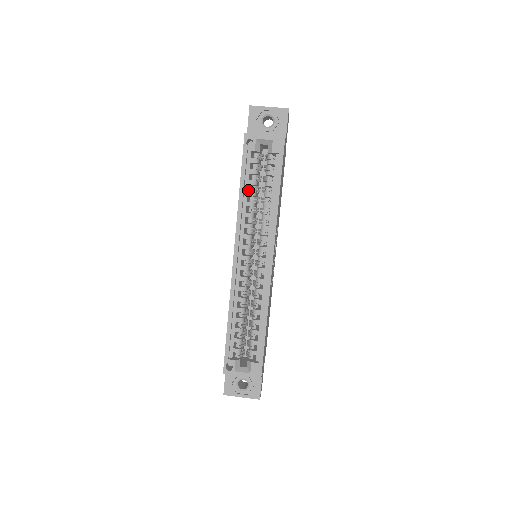
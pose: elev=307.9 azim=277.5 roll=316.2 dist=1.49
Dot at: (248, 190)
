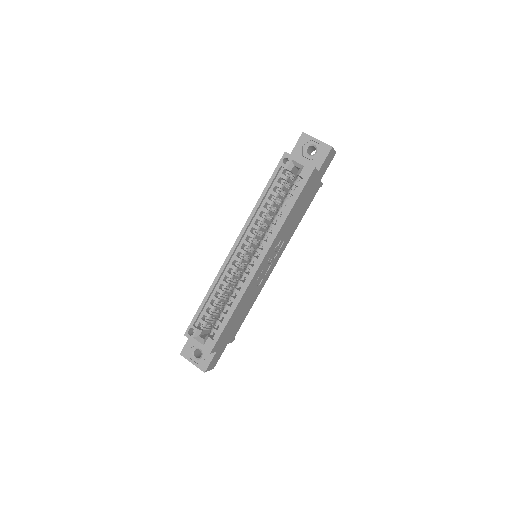
Dot at: (270, 199)
